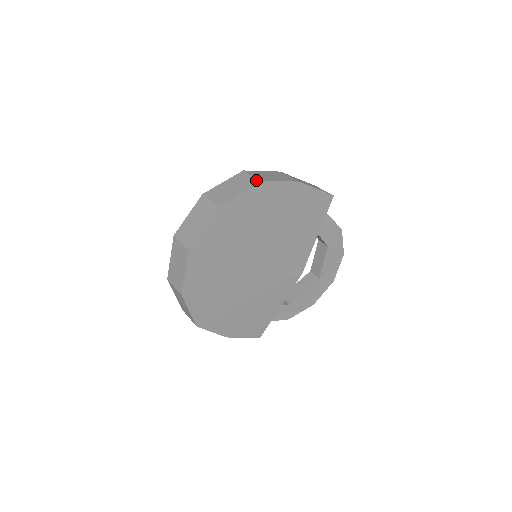
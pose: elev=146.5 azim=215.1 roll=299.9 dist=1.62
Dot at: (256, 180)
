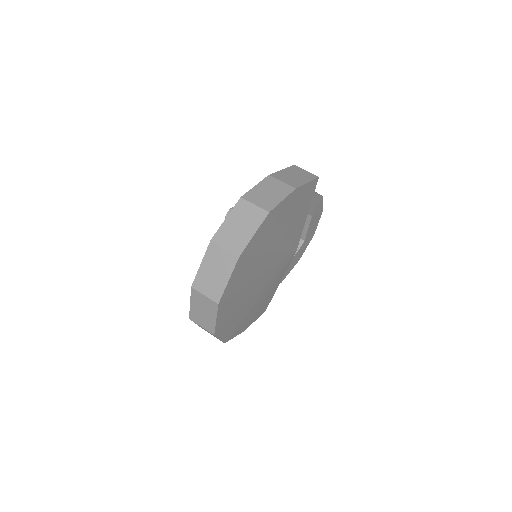
Dot at: (263, 212)
